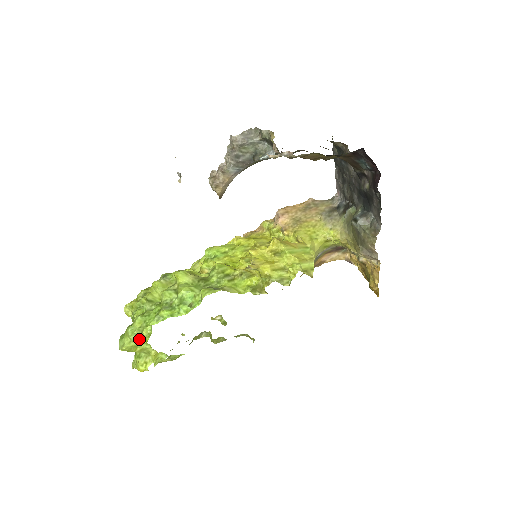
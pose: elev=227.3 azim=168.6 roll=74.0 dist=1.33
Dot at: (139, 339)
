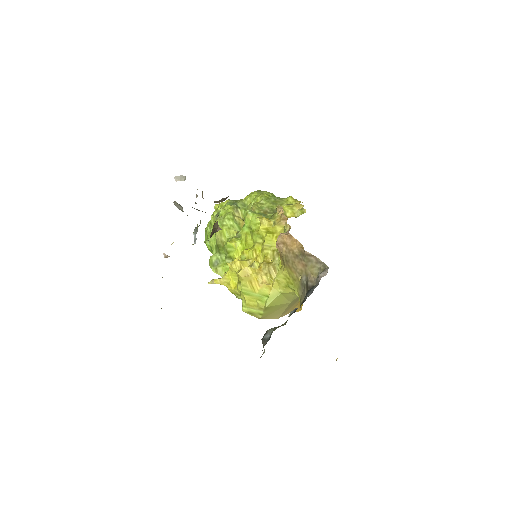
Dot at: occluded
